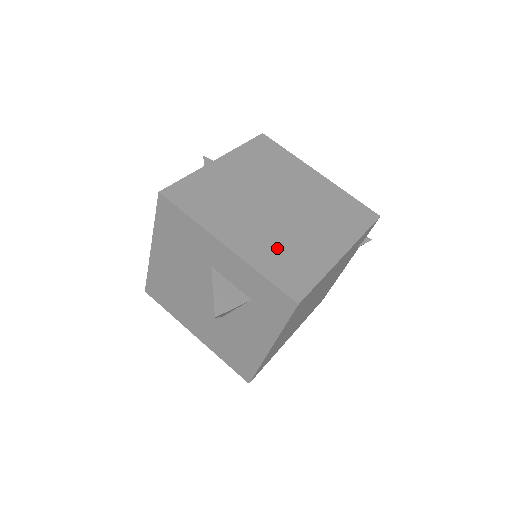
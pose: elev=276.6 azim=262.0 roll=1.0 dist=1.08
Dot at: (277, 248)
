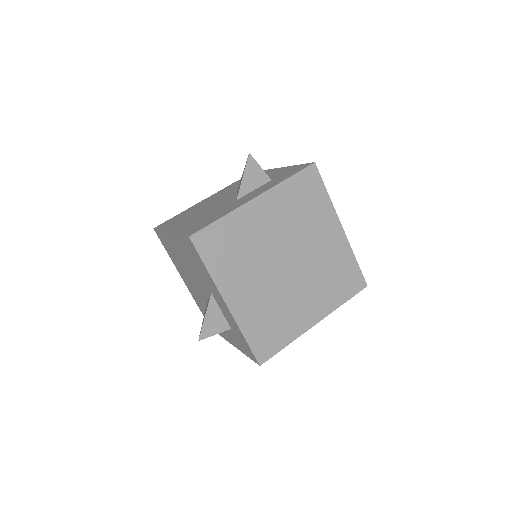
Dot at: (267, 312)
